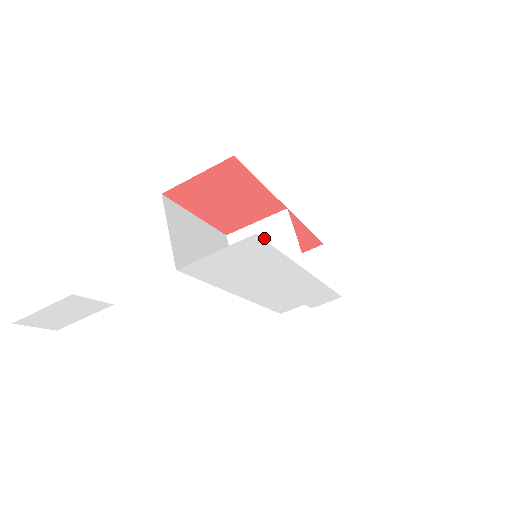
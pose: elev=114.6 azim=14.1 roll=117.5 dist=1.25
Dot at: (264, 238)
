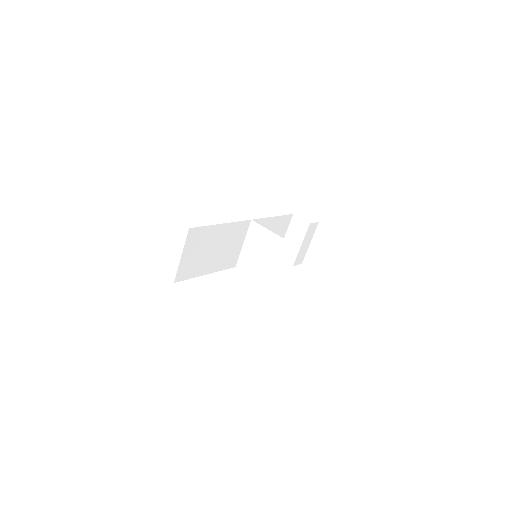
Dot at: (270, 248)
